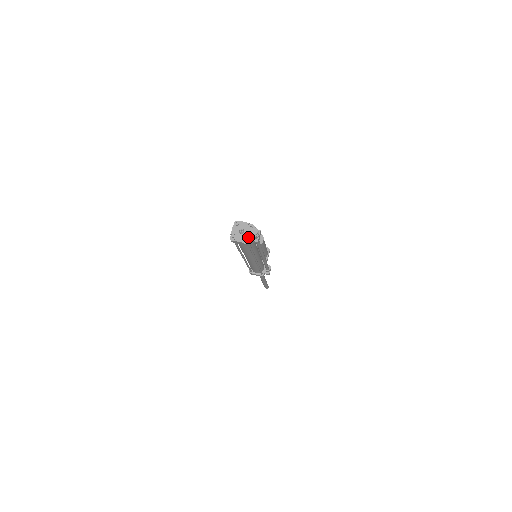
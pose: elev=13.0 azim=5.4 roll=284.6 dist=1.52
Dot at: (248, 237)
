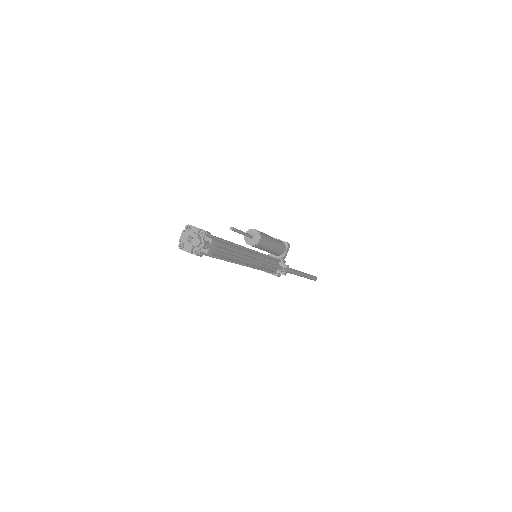
Dot at: occluded
